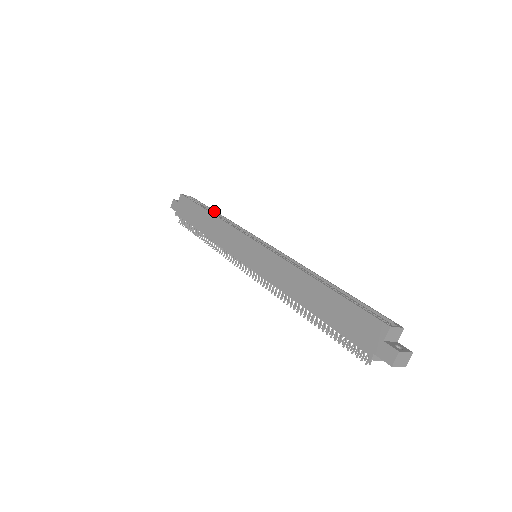
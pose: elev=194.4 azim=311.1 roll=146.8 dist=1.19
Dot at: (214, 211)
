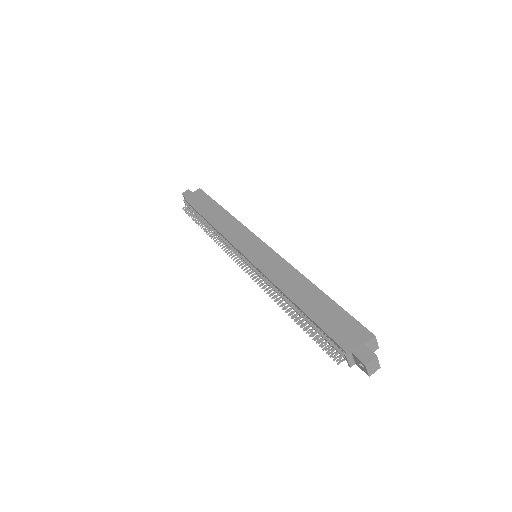
Dot at: occluded
